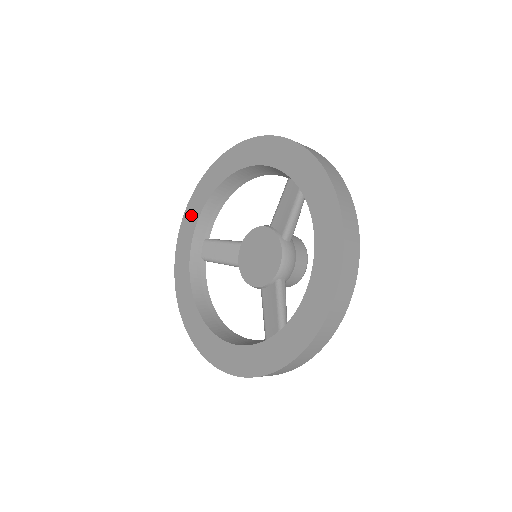
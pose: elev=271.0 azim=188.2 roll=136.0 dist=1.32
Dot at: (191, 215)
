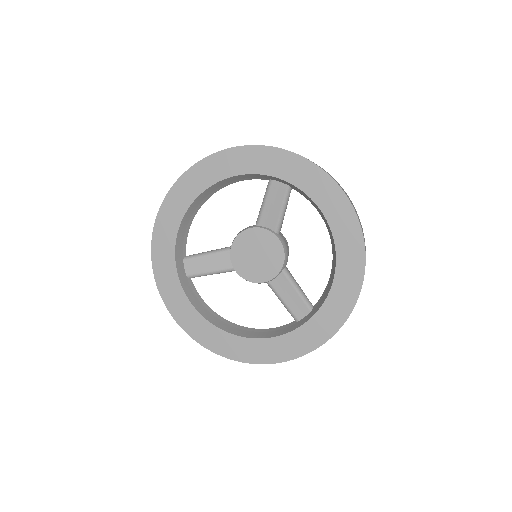
Dot at: (163, 240)
